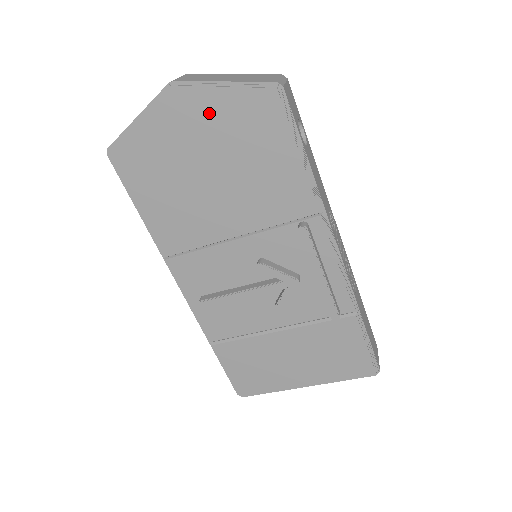
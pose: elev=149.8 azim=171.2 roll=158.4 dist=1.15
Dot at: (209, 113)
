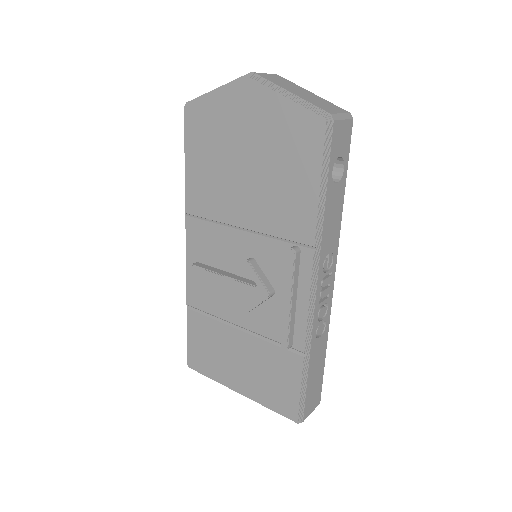
Dot at: (267, 112)
